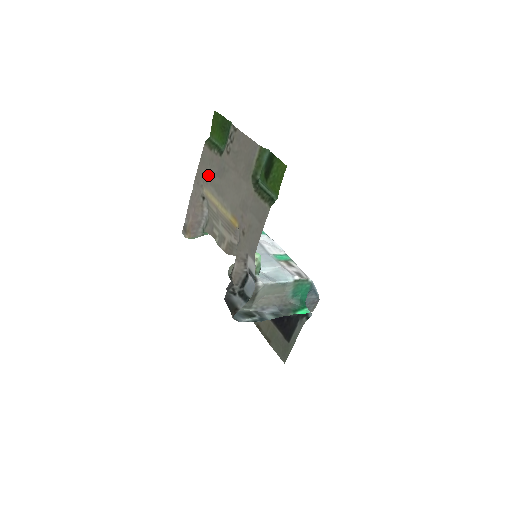
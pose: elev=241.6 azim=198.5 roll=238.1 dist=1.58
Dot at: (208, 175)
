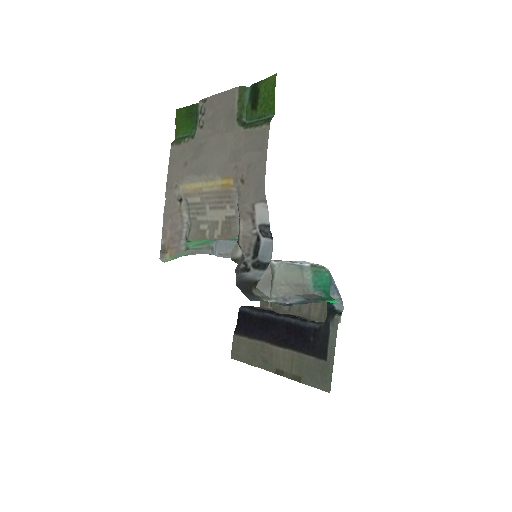
Dot at: (182, 169)
